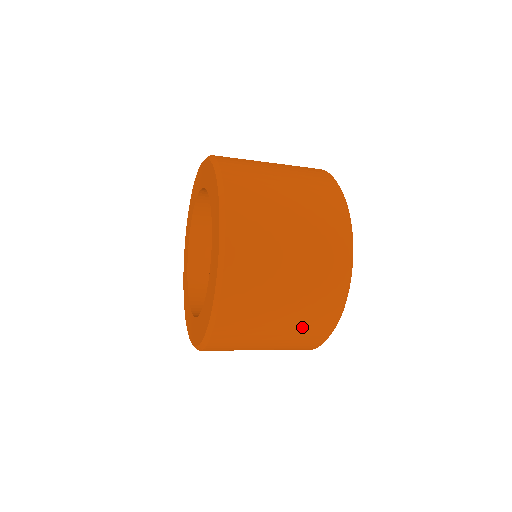
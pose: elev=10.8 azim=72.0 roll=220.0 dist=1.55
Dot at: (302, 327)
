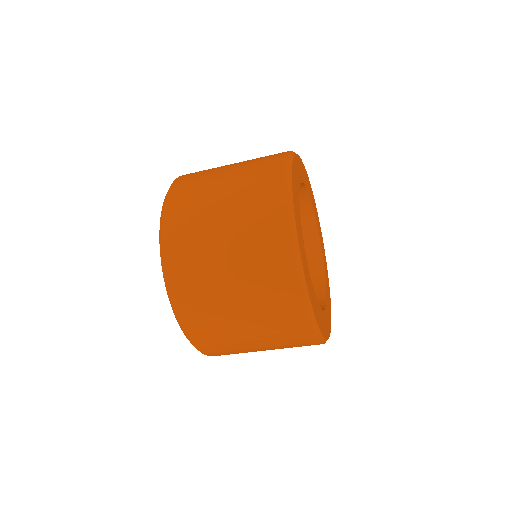
Dot at: (288, 347)
